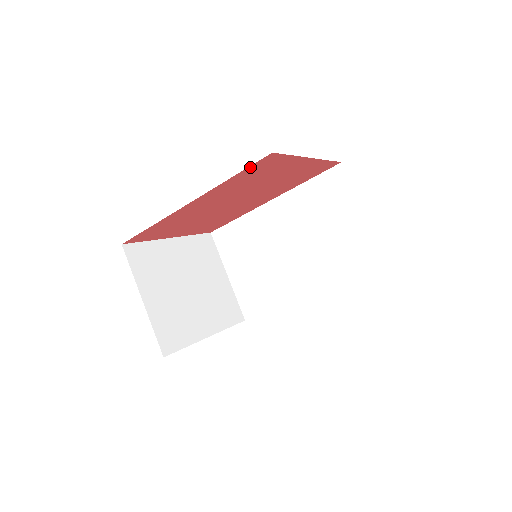
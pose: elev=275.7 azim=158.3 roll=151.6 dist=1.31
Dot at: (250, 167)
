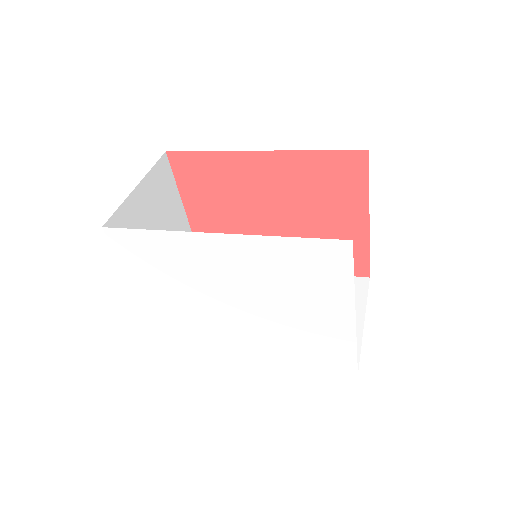
Dot at: (339, 153)
